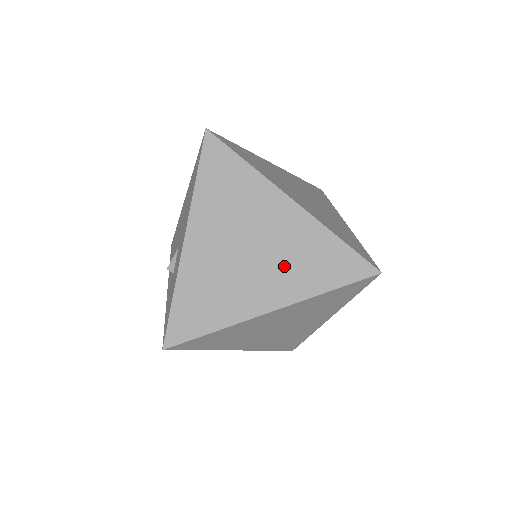
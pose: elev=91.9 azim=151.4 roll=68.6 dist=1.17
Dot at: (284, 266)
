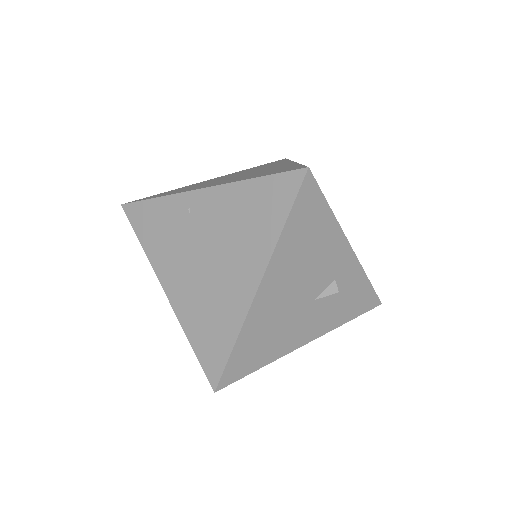
Dot at: (245, 176)
